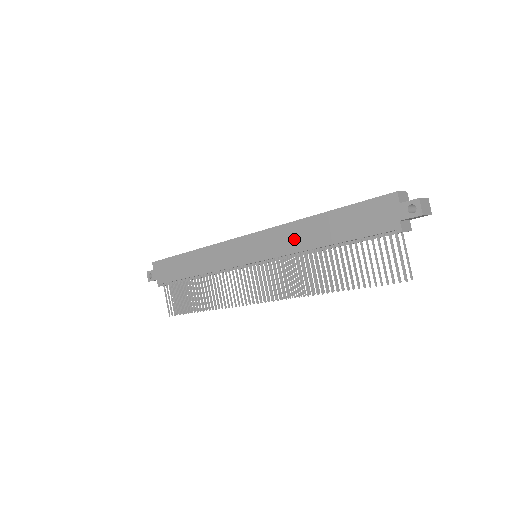
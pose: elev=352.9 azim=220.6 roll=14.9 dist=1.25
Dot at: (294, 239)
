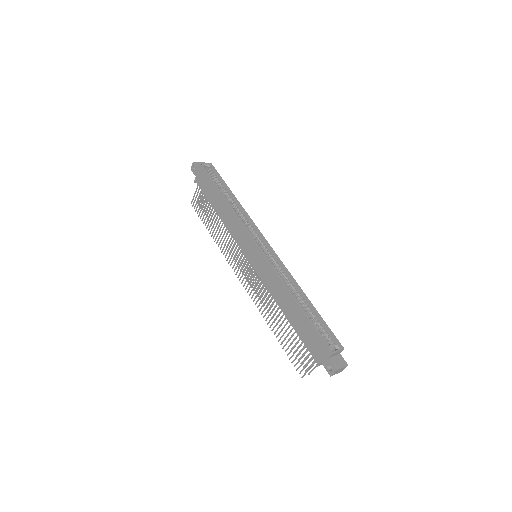
Dot at: (276, 289)
